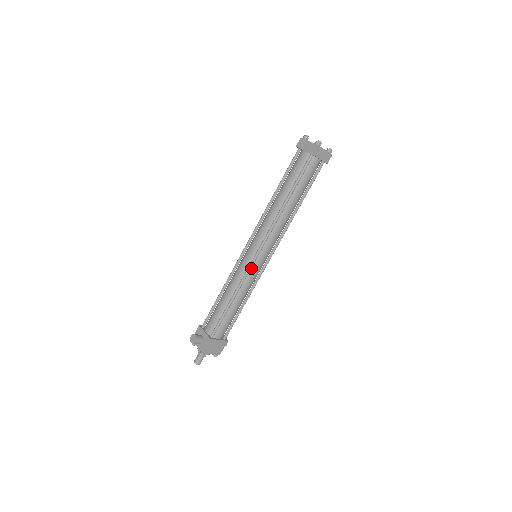
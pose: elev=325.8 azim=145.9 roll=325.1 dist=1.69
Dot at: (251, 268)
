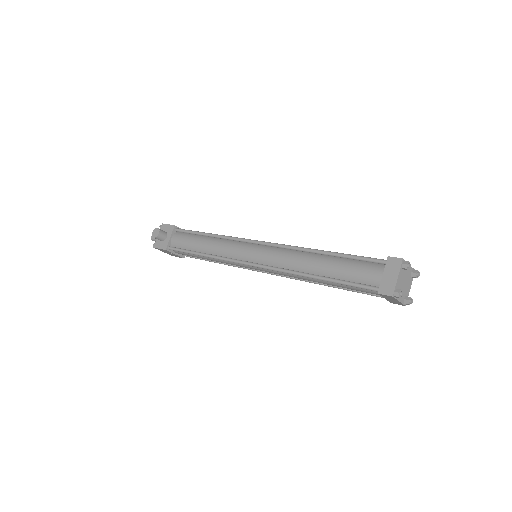
Dot at: occluded
